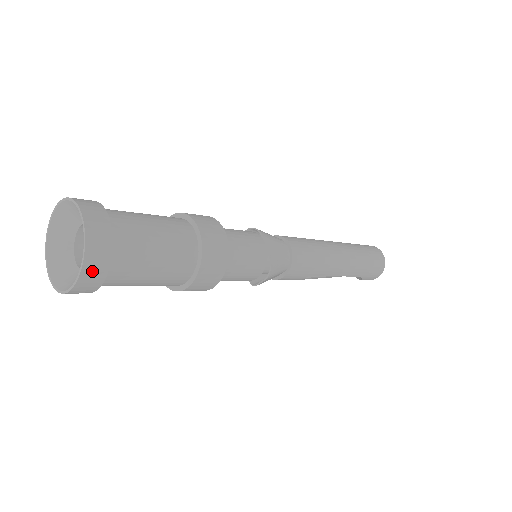
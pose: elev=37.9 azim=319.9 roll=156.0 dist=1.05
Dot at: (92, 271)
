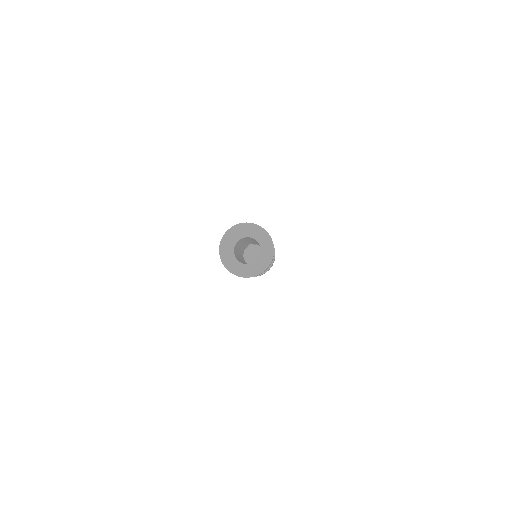
Dot at: occluded
